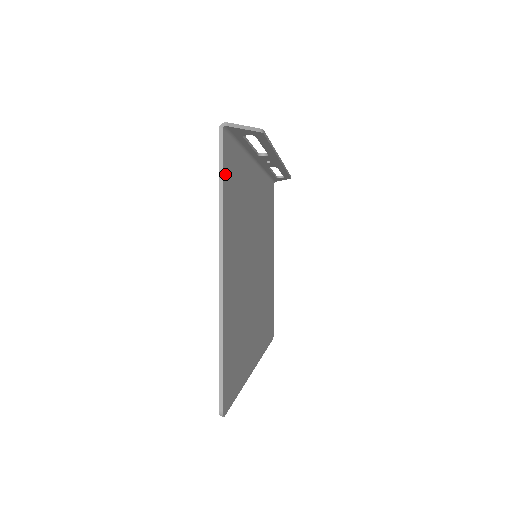
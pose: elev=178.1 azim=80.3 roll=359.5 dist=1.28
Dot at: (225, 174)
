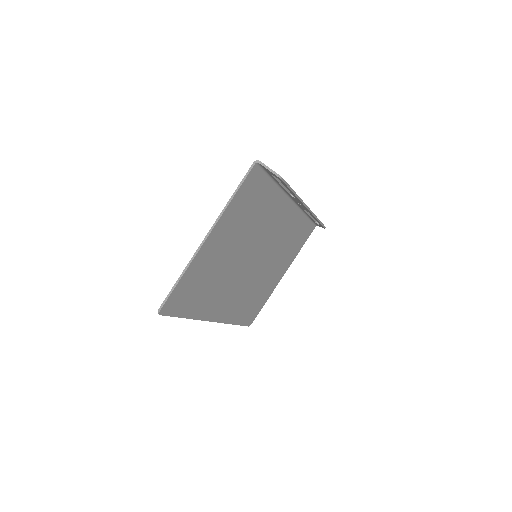
Dot at: (244, 188)
